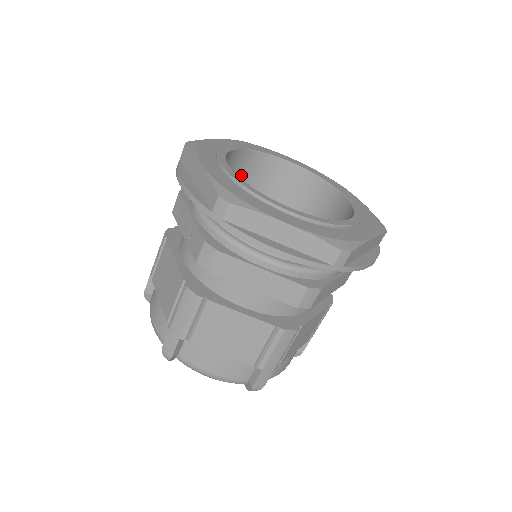
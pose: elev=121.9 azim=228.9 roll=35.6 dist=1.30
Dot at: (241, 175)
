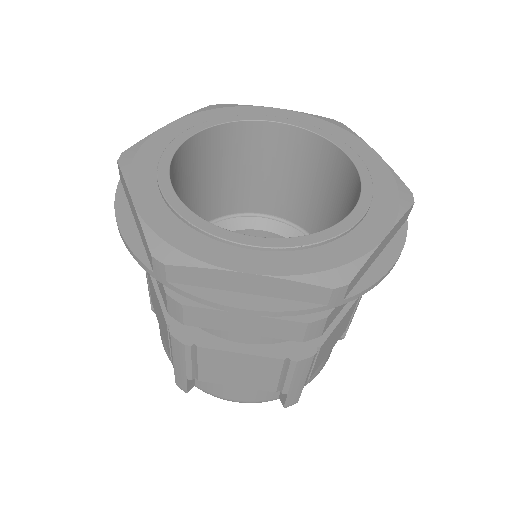
Dot at: (213, 158)
